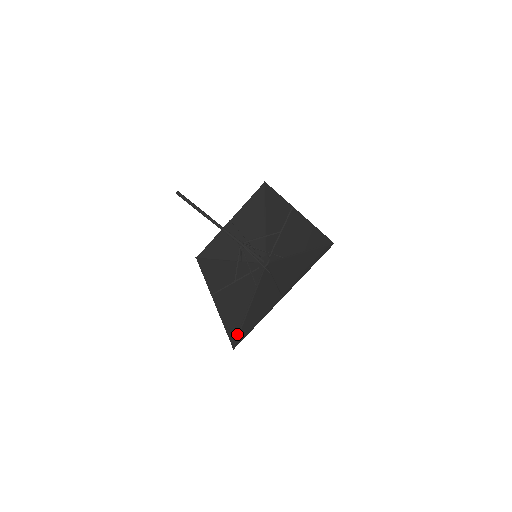
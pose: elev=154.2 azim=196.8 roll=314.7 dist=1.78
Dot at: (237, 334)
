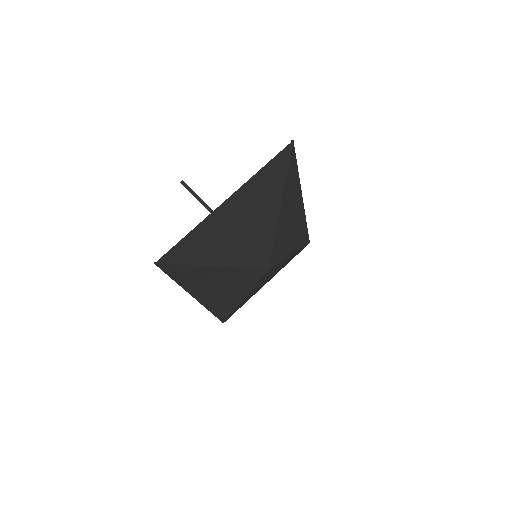
Dot at: (174, 266)
